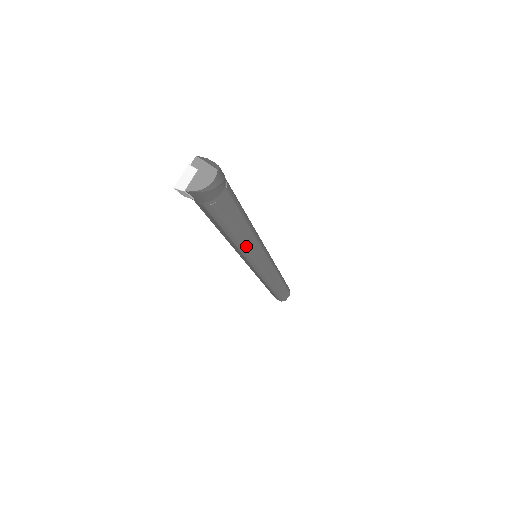
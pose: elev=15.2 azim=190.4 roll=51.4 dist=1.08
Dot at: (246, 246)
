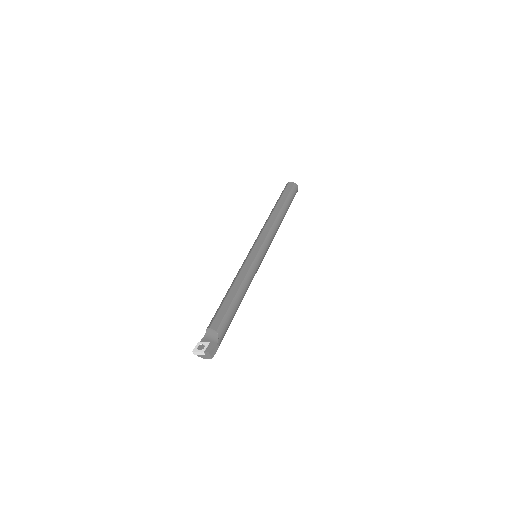
Dot at: occluded
